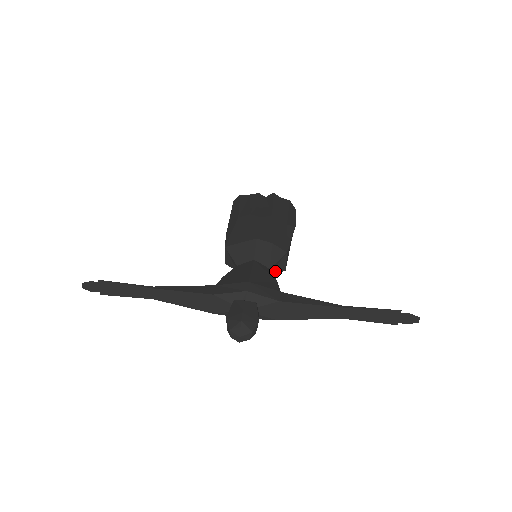
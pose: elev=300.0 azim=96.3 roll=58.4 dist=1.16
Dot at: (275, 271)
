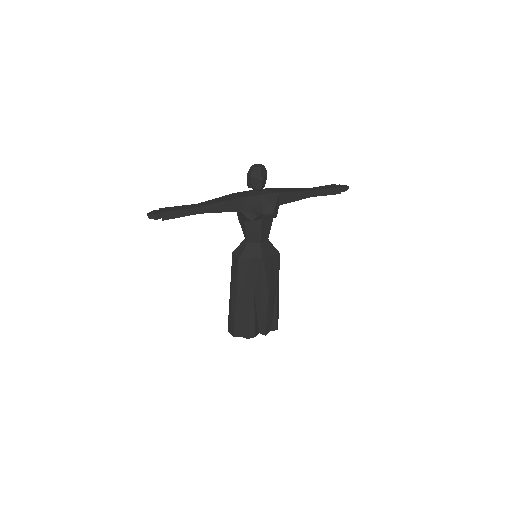
Dot at: (272, 244)
